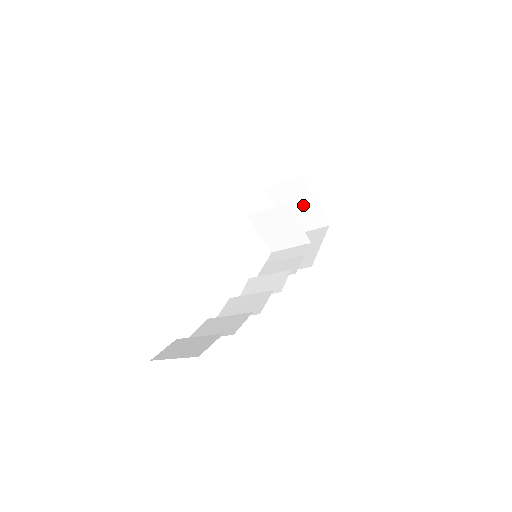
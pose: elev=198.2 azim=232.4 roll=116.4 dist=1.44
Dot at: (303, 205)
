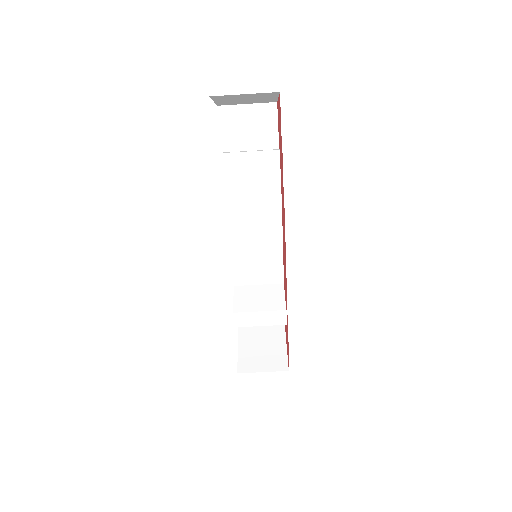
Dot at: (270, 343)
